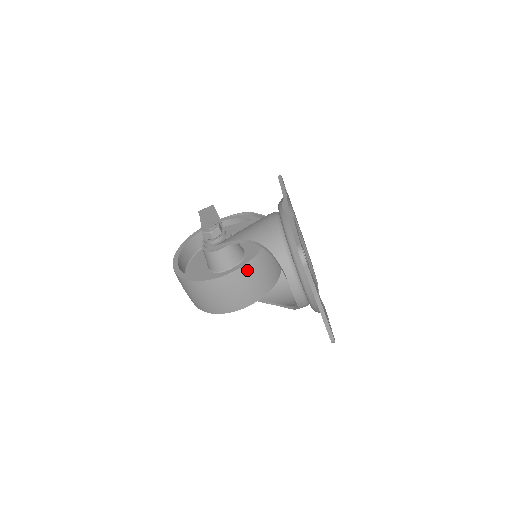
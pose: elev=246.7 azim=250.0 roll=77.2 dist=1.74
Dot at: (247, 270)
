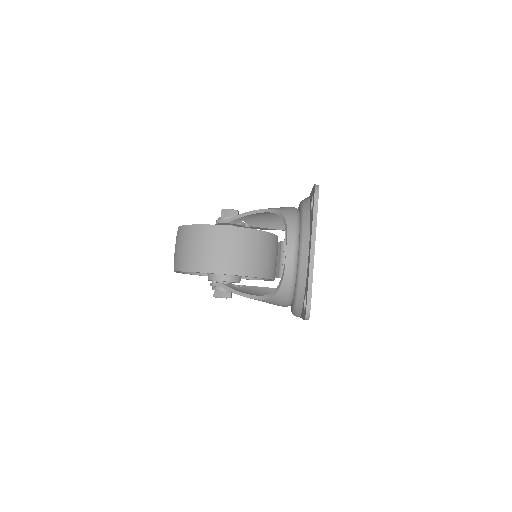
Dot at: (249, 235)
